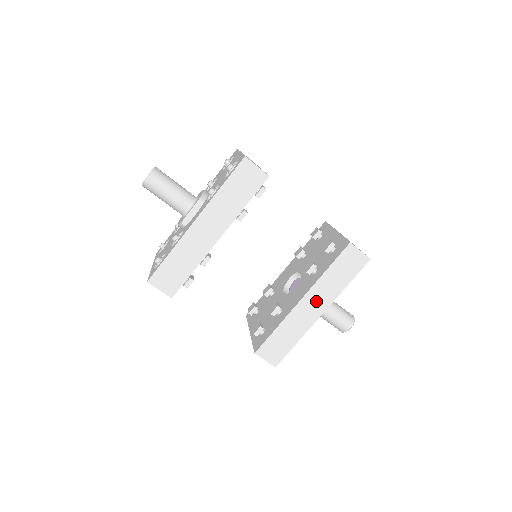
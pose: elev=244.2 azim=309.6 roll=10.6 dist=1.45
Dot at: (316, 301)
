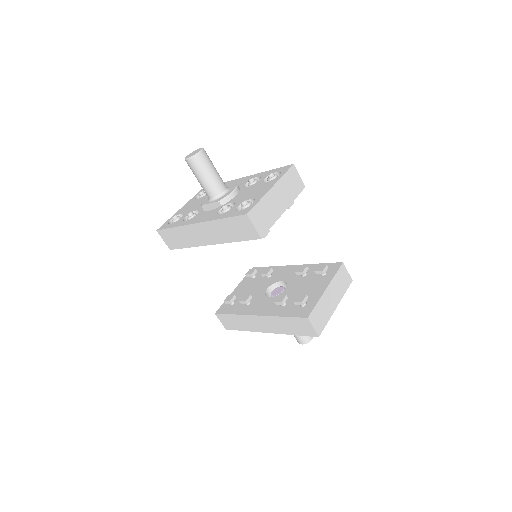
Dot at: (267, 324)
